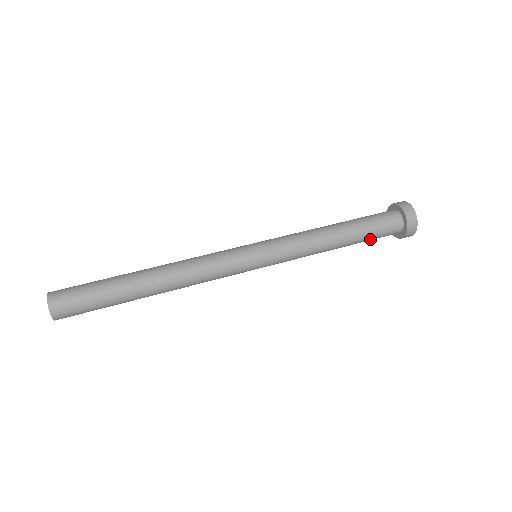
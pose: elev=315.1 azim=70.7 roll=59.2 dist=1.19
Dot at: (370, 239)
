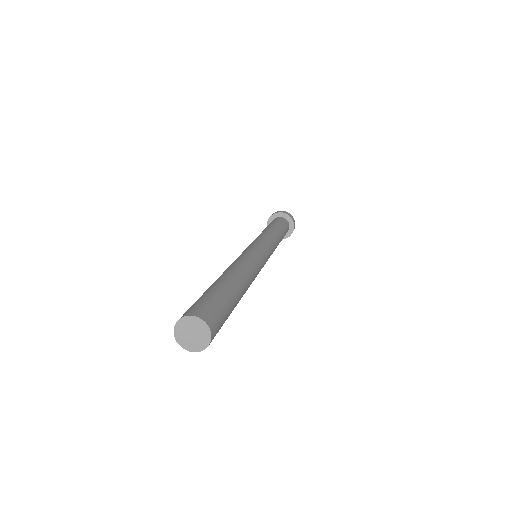
Dot at: (283, 227)
